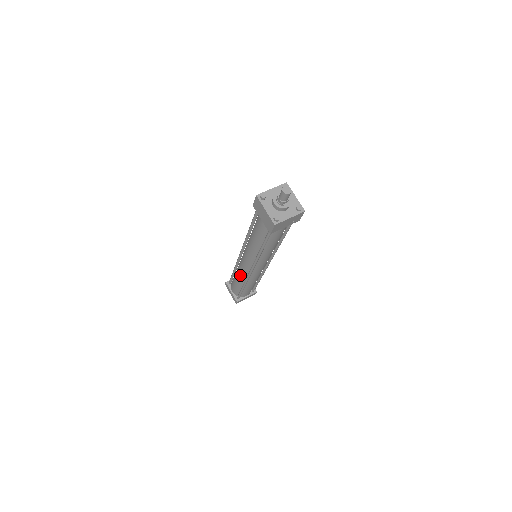
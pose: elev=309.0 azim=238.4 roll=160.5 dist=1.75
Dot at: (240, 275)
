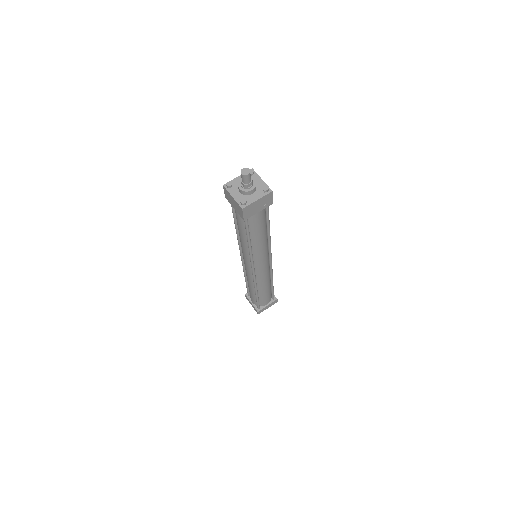
Dot at: (249, 280)
